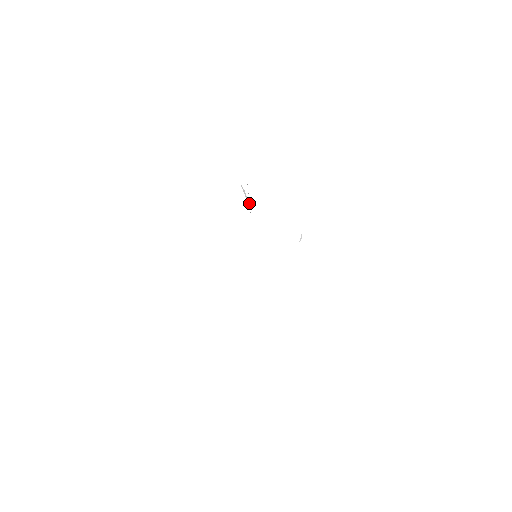
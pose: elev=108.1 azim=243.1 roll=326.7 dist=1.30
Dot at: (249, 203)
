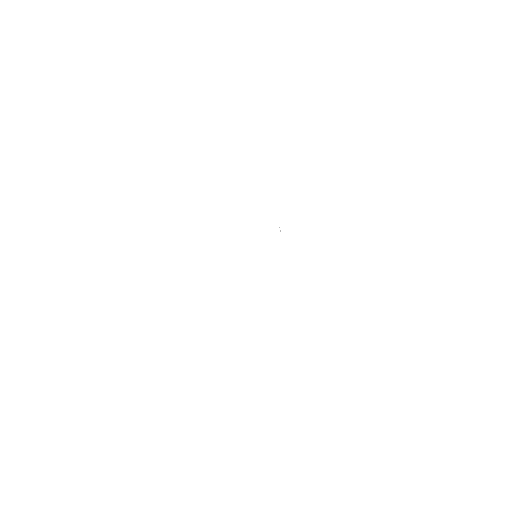
Dot at: occluded
